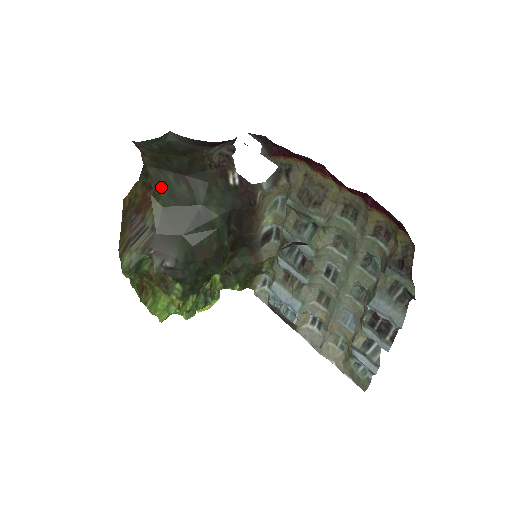
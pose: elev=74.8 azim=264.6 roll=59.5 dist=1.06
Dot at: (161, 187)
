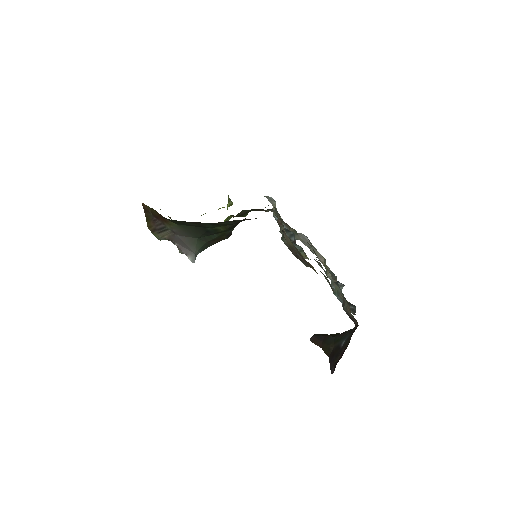
Dot at: (174, 222)
